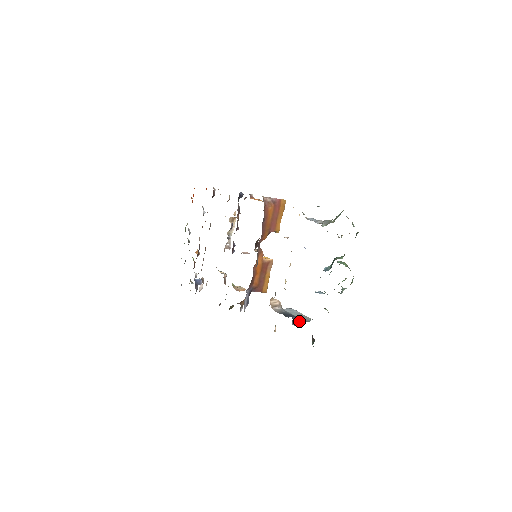
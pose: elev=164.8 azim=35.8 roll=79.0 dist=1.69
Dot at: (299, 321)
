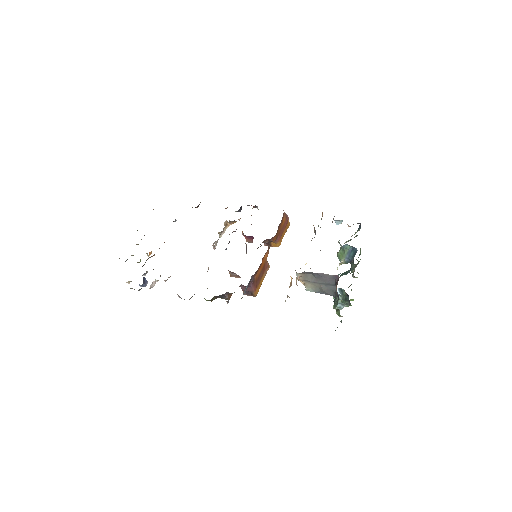
Dot at: occluded
